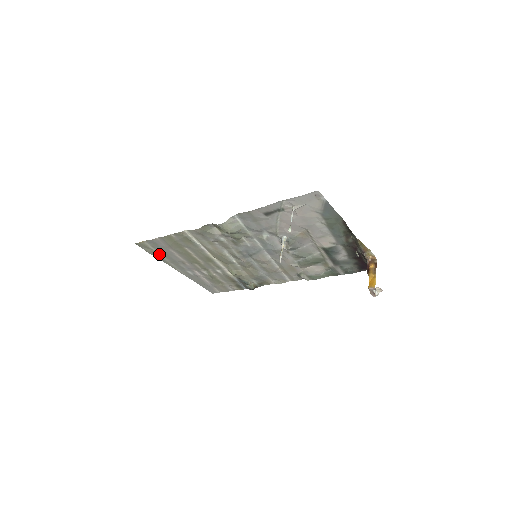
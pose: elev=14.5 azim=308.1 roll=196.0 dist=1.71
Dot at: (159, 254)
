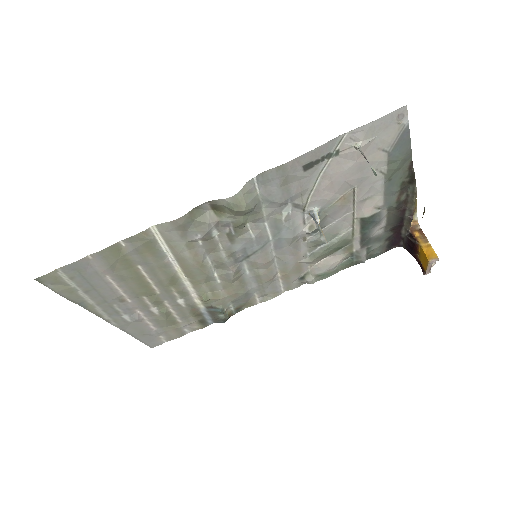
Dot at: (79, 292)
